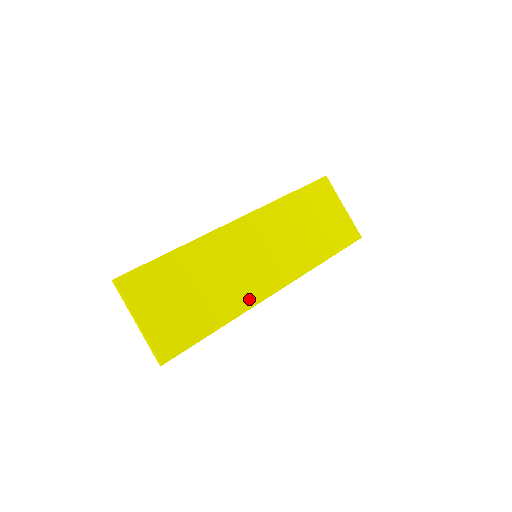
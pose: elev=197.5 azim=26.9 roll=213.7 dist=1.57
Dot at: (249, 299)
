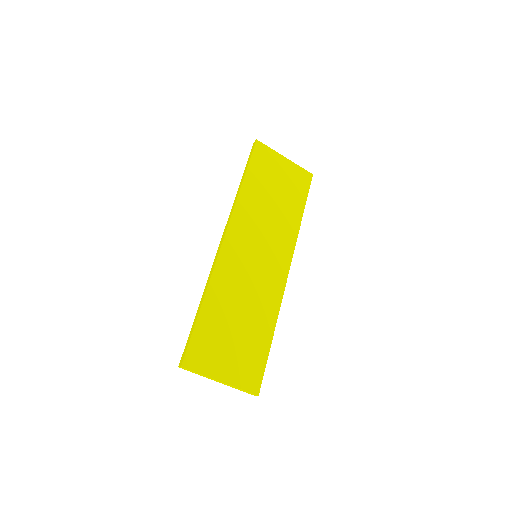
Dot at: (276, 295)
